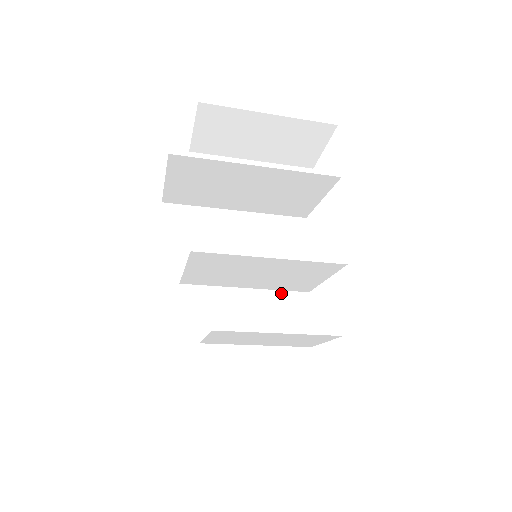
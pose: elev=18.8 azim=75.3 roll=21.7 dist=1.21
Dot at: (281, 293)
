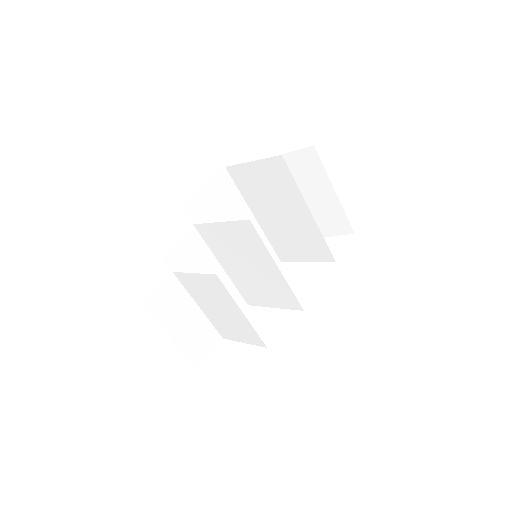
Dot at: (235, 290)
